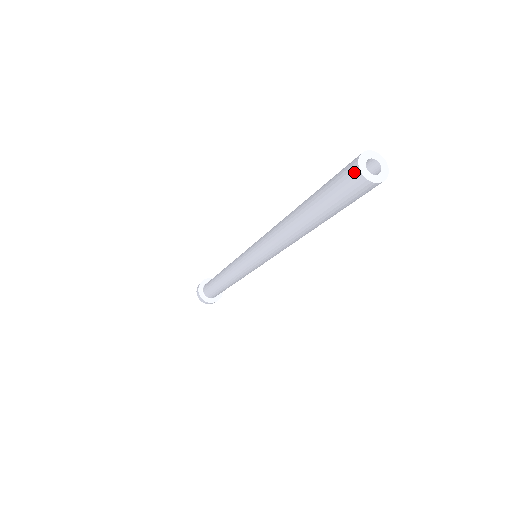
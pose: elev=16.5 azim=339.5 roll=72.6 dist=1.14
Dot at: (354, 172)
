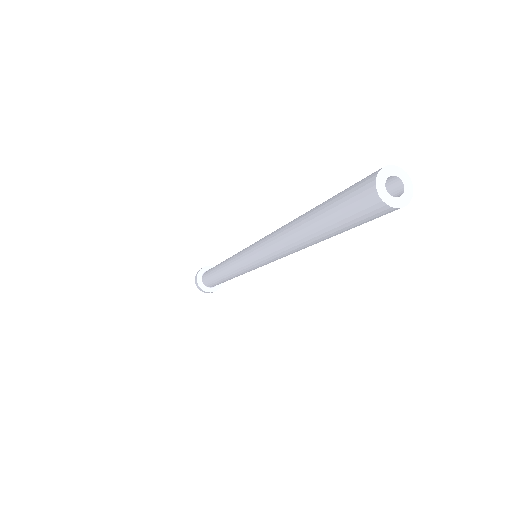
Dot at: (372, 199)
